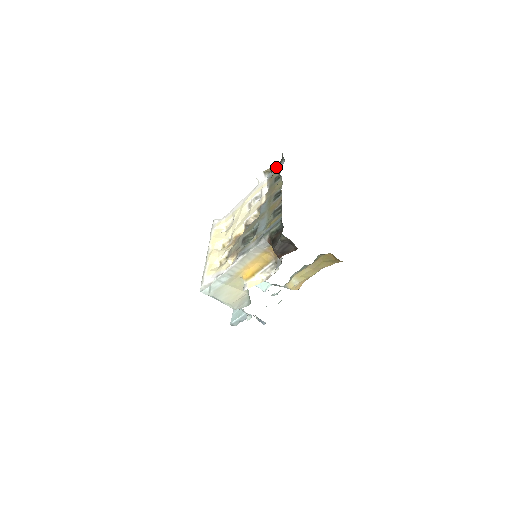
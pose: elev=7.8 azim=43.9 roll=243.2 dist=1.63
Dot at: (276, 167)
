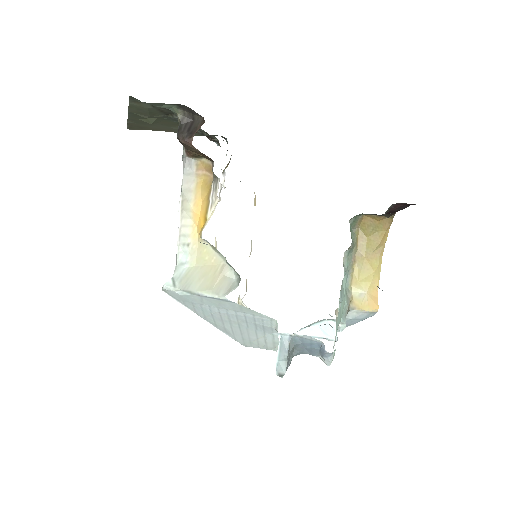
Dot at: (226, 155)
